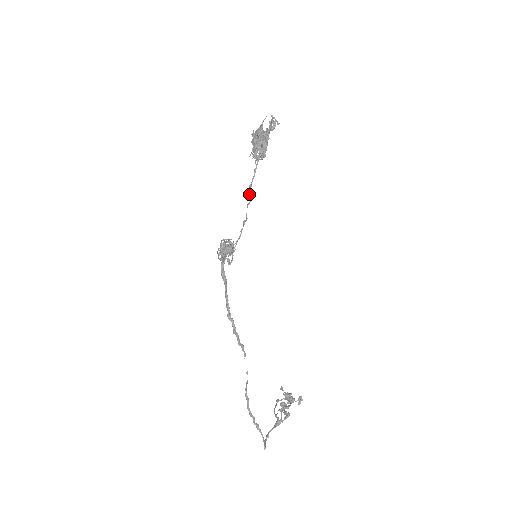
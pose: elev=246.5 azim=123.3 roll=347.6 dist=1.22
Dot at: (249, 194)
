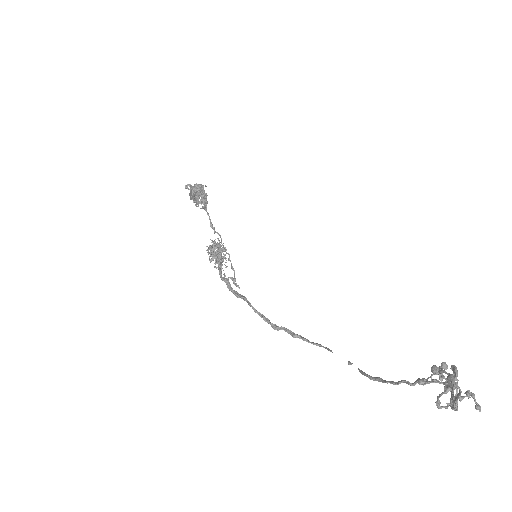
Dot at: (215, 232)
